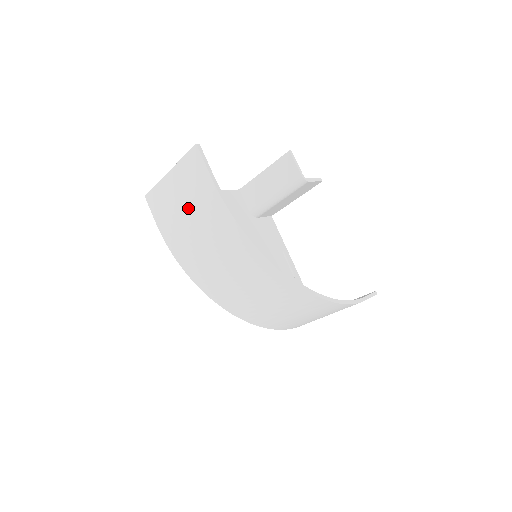
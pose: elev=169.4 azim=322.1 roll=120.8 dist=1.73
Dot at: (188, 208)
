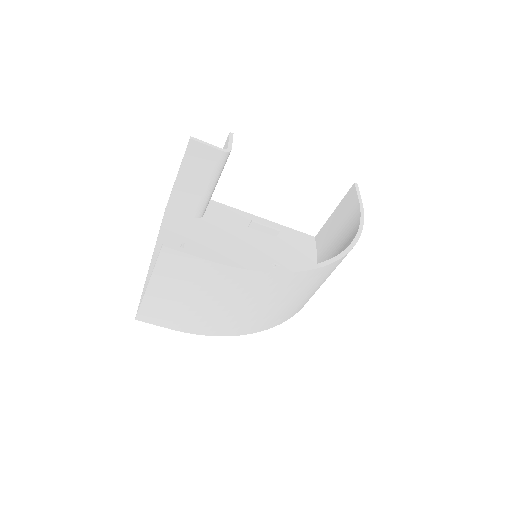
Dot at: (201, 298)
